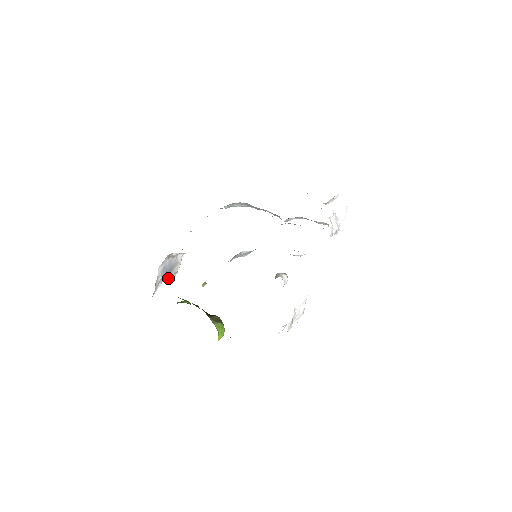
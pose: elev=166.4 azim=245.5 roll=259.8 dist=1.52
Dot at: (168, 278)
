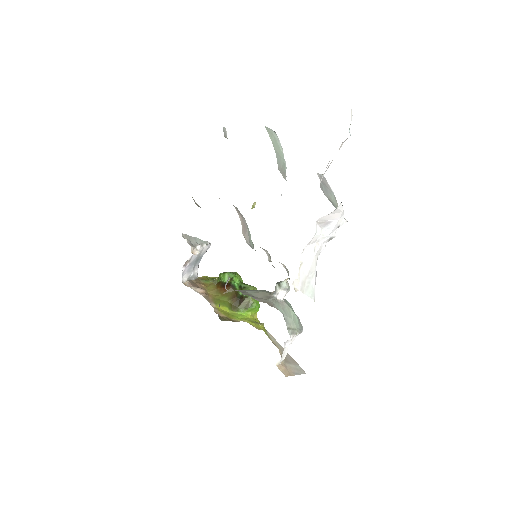
Dot at: occluded
